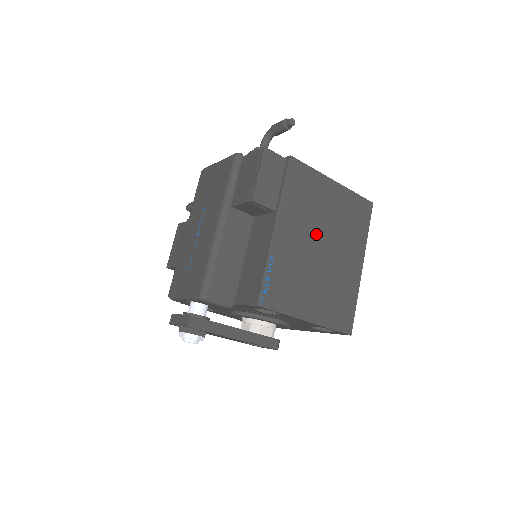
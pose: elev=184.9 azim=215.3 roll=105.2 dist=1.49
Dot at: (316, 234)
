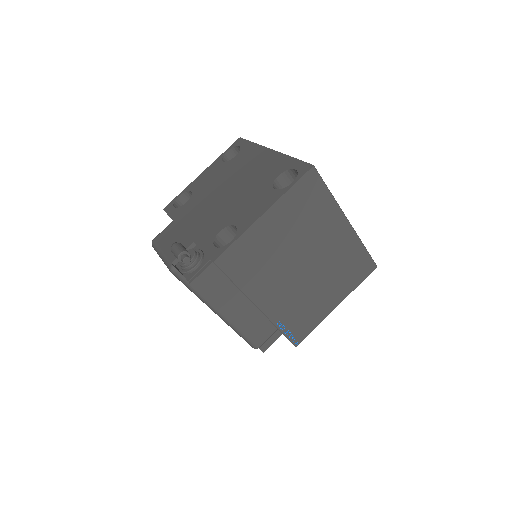
Dot at: (290, 266)
